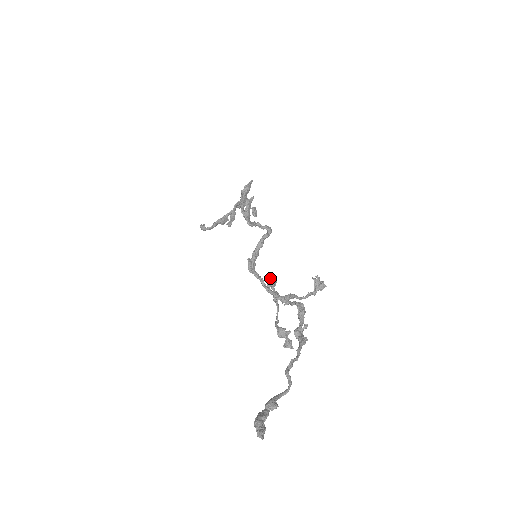
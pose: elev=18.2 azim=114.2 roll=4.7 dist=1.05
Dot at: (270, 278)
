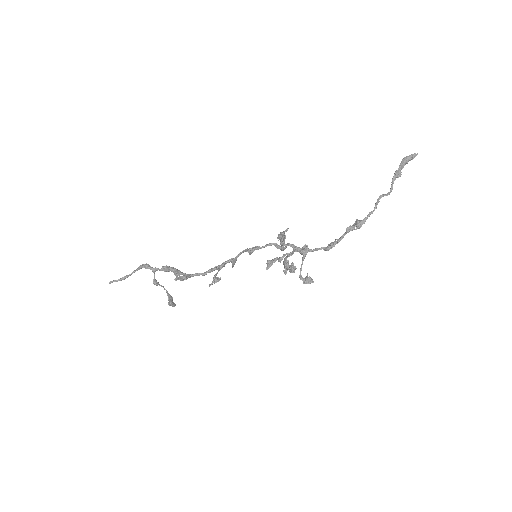
Dot at: (269, 261)
